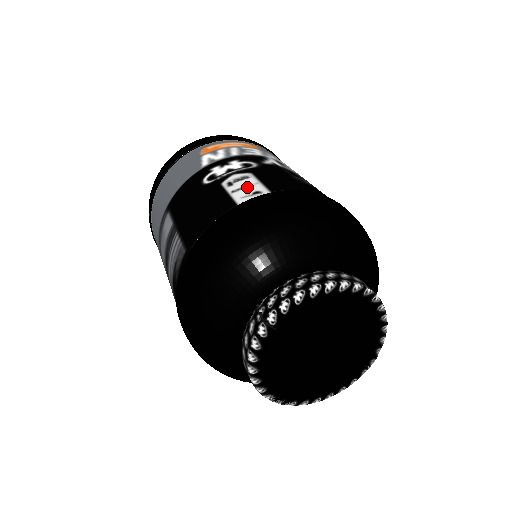
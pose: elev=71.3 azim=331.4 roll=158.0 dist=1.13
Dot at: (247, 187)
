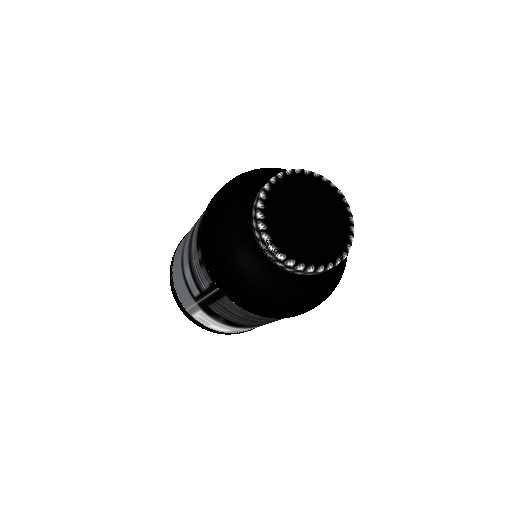
Dot at: occluded
